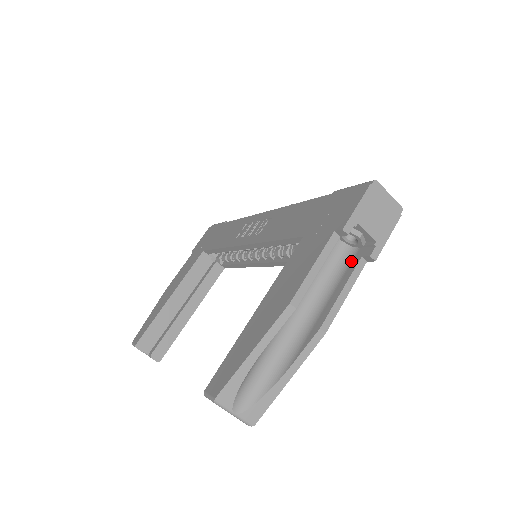
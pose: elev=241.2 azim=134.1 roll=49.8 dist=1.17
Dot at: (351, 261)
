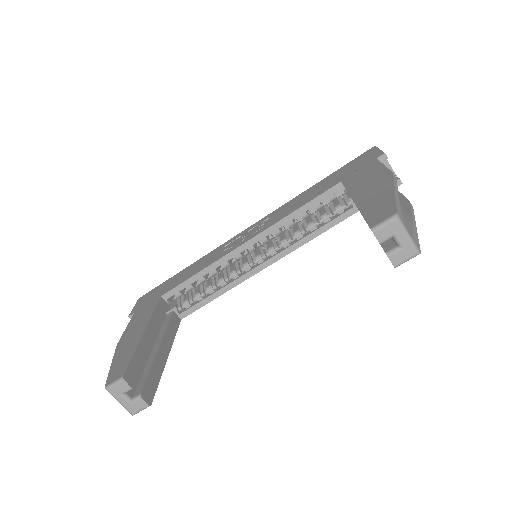
Dot at: occluded
